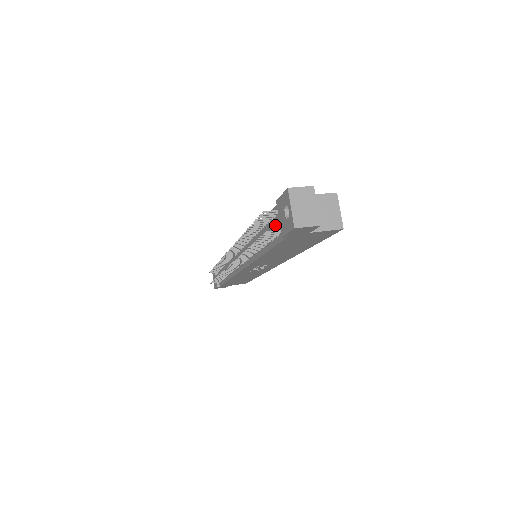
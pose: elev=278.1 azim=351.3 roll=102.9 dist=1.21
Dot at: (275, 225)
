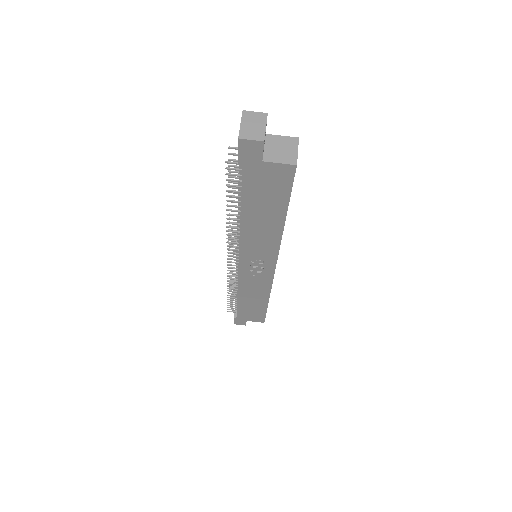
Dot at: occluded
